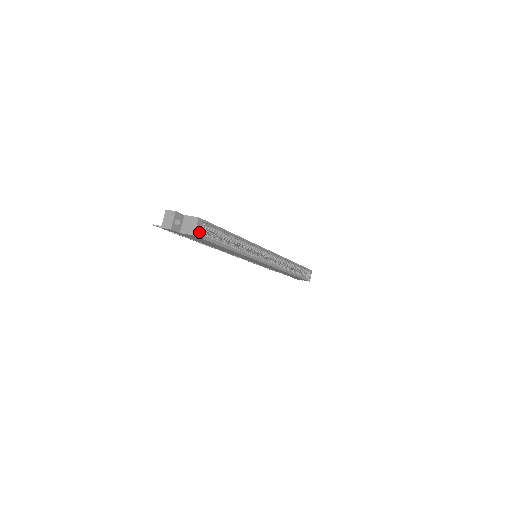
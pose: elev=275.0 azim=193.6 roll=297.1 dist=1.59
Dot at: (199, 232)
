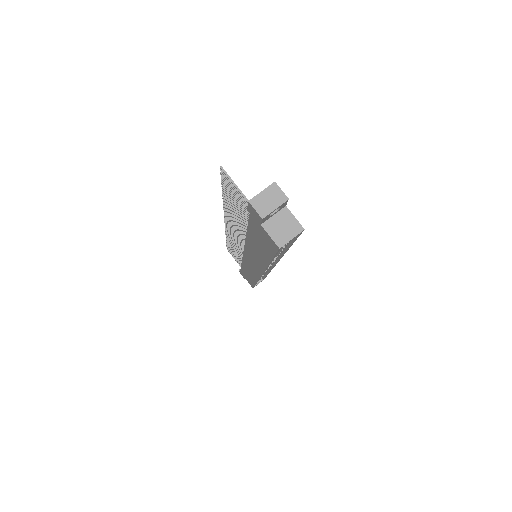
Dot at: occluded
